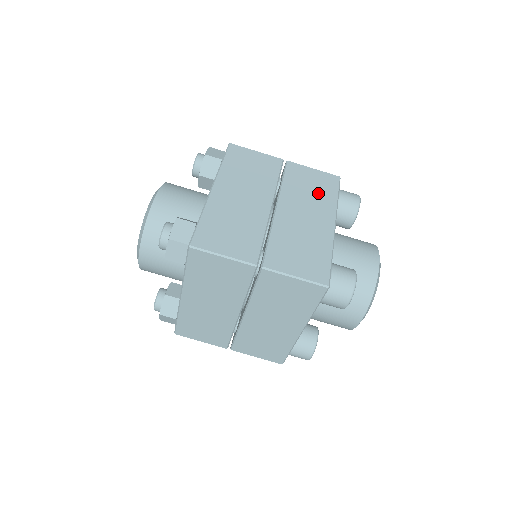
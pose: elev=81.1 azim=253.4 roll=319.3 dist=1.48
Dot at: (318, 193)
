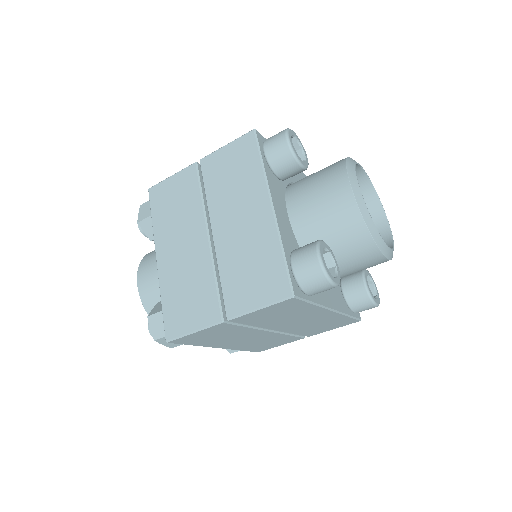
Dot at: (241, 176)
